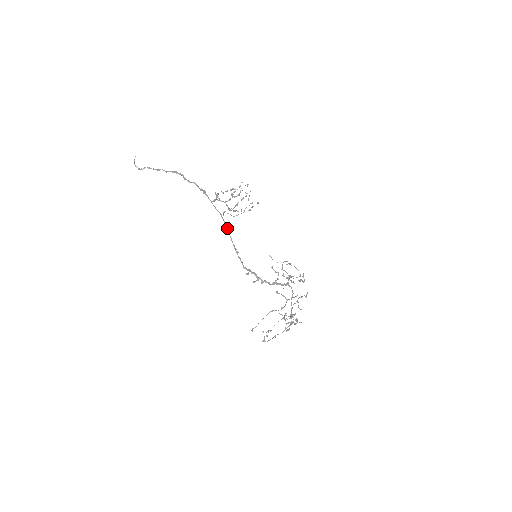
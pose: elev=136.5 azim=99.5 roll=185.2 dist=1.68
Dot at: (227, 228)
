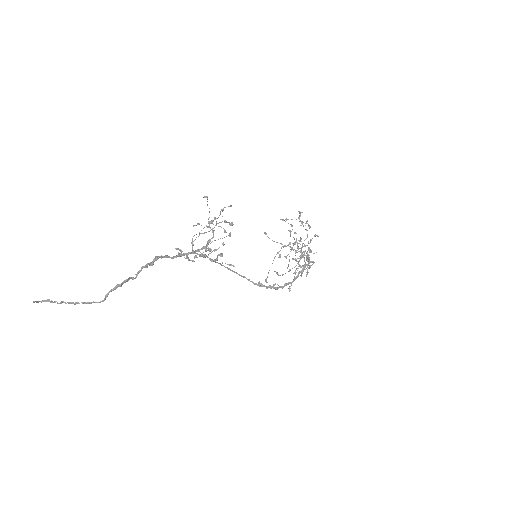
Dot at: occluded
